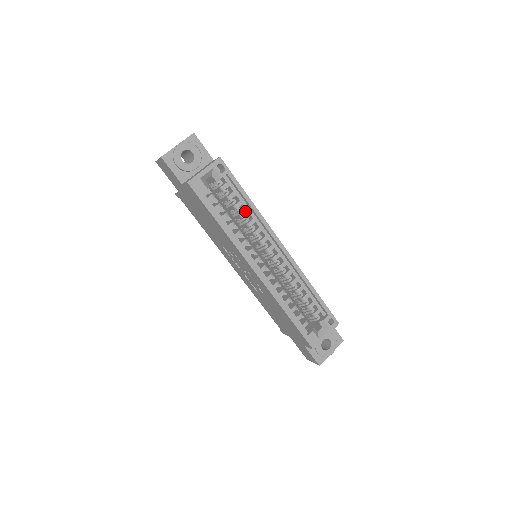
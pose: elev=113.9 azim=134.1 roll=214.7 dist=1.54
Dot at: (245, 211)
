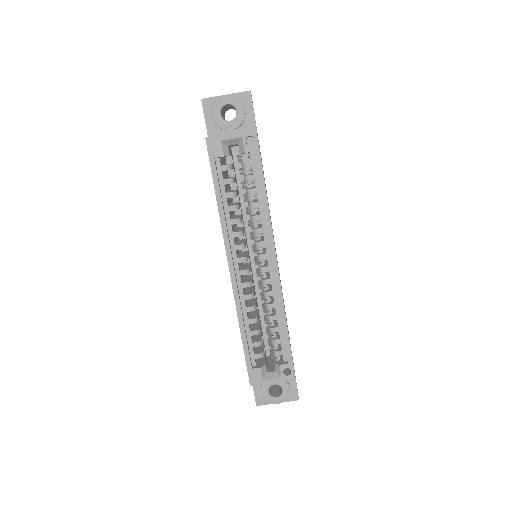
Dot at: (255, 202)
